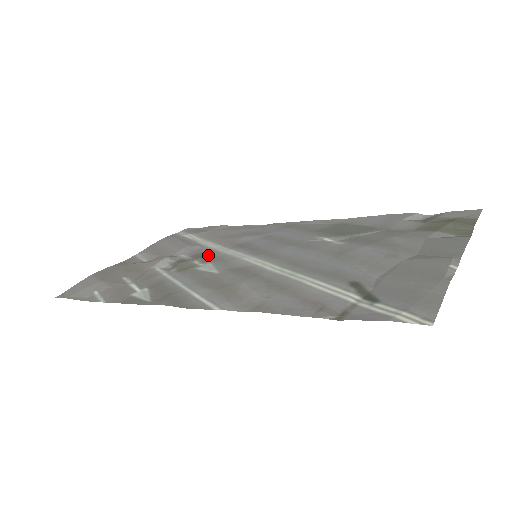
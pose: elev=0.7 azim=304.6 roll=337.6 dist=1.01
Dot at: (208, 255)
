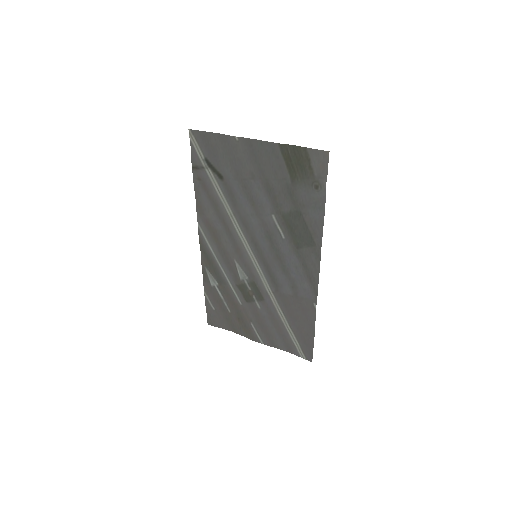
Dot at: (259, 290)
